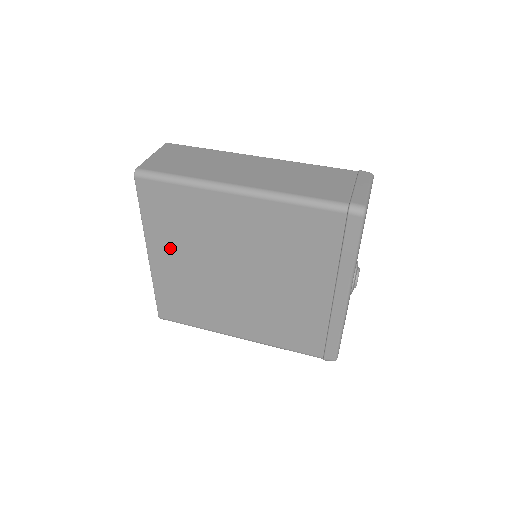
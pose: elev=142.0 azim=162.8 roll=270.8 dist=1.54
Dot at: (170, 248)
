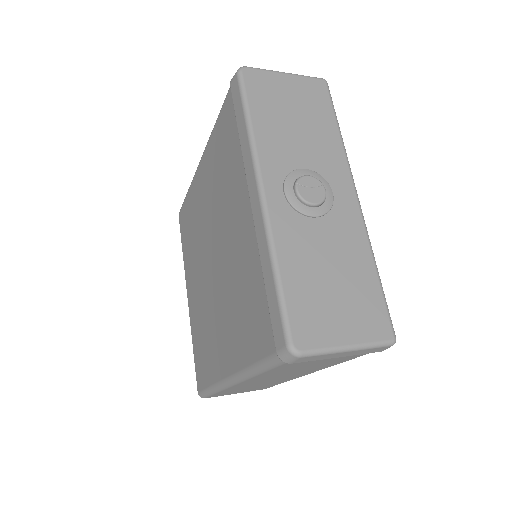
Dot at: (191, 273)
